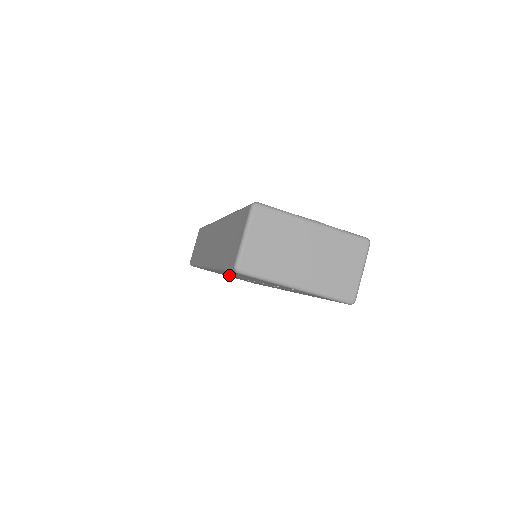
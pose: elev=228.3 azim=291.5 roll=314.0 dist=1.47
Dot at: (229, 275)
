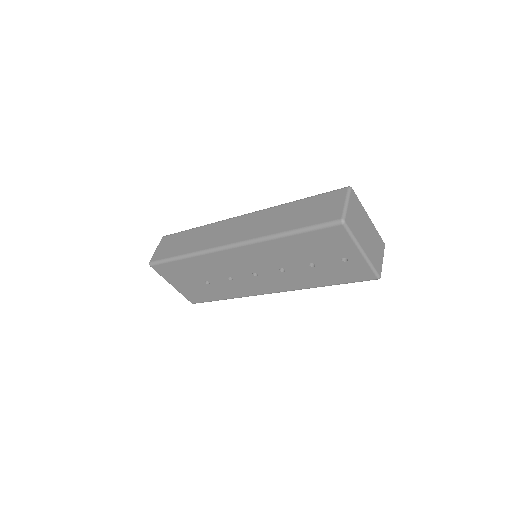
Dot at: (217, 271)
